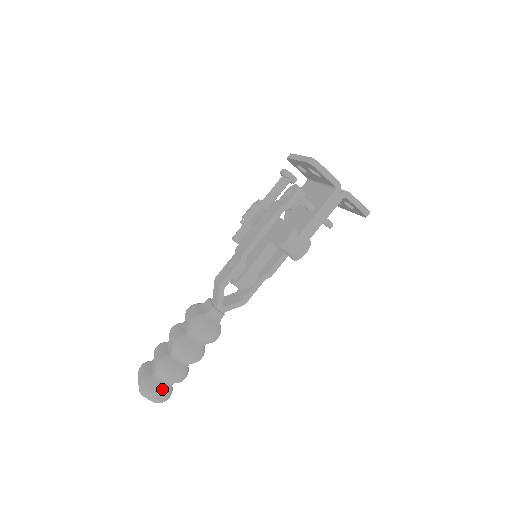
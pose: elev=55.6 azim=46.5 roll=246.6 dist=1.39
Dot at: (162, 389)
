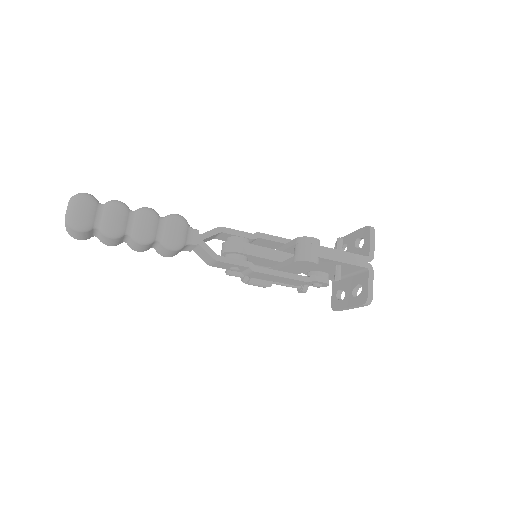
Dot at: (91, 213)
